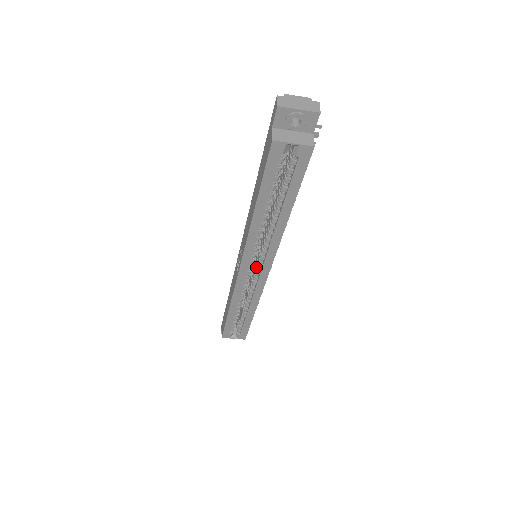
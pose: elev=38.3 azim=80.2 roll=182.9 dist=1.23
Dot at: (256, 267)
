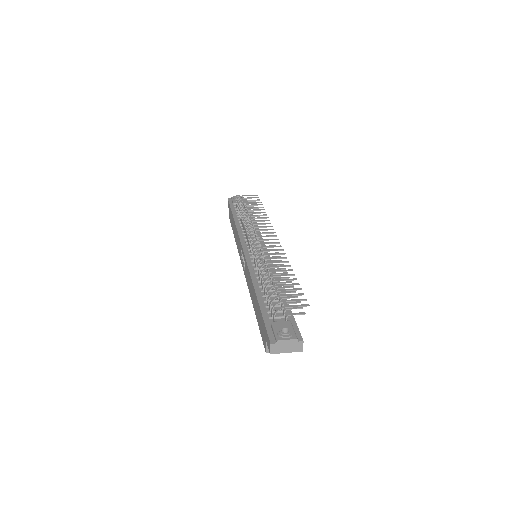
Dot at: occluded
